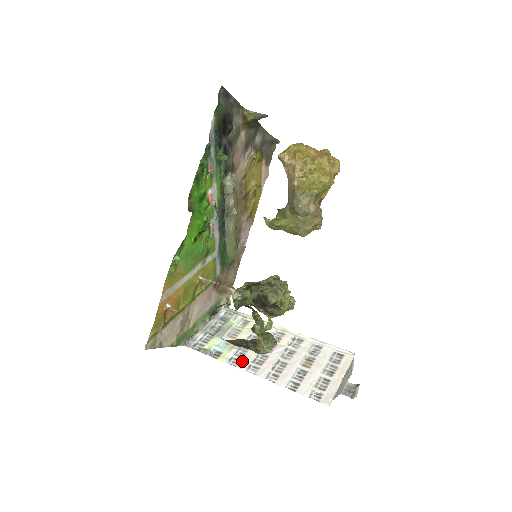
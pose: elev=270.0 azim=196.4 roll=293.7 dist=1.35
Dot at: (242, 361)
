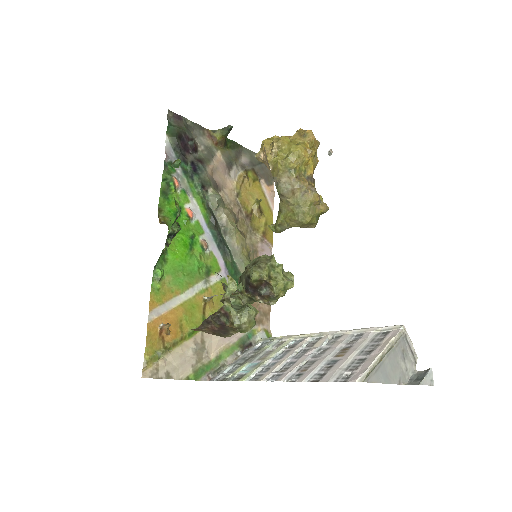
Dot at: (264, 374)
